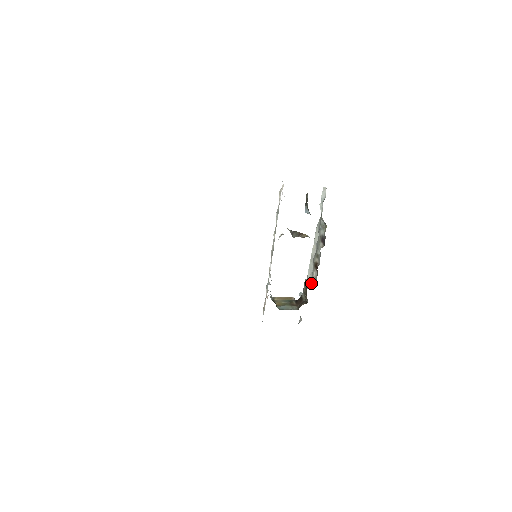
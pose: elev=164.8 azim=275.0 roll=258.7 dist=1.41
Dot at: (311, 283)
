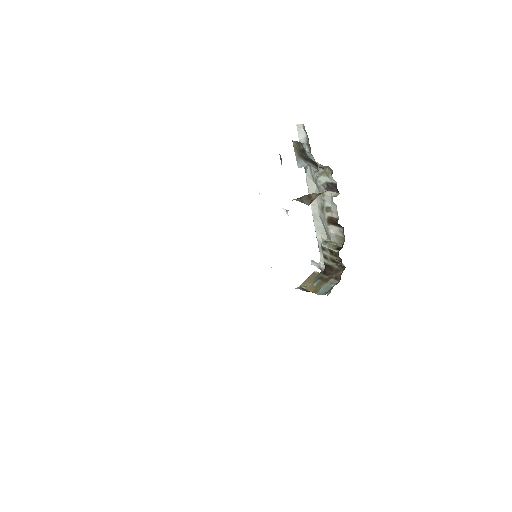
Dot at: (333, 243)
